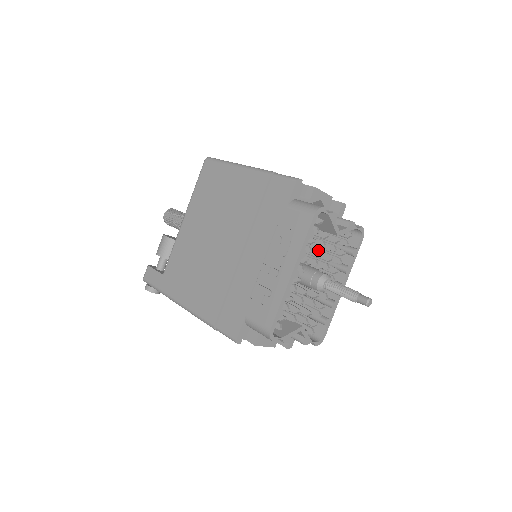
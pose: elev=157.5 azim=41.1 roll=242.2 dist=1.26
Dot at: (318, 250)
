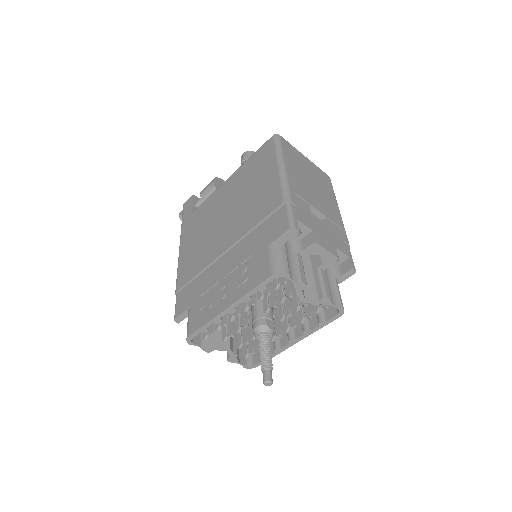
Dot at: occluded
